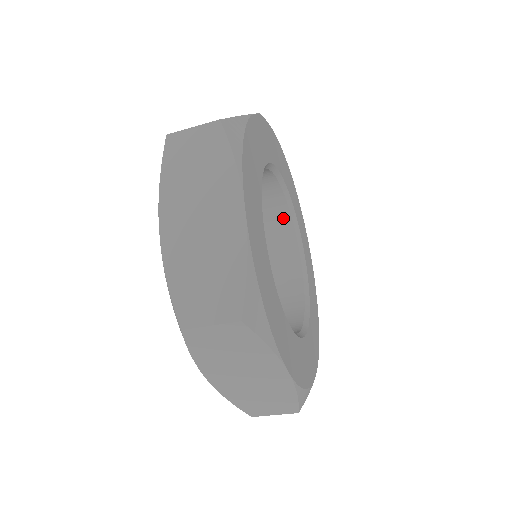
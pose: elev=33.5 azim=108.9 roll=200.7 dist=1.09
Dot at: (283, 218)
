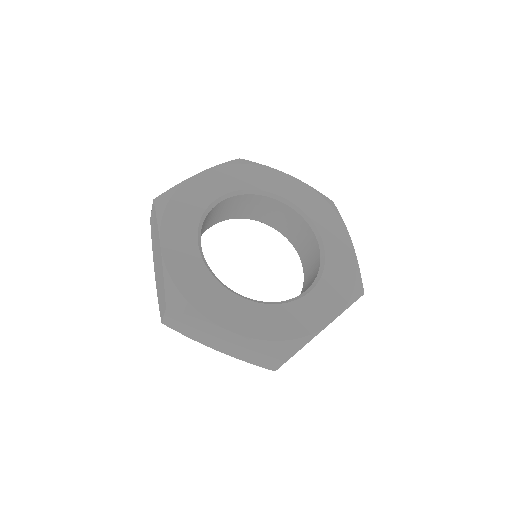
Dot at: (293, 215)
